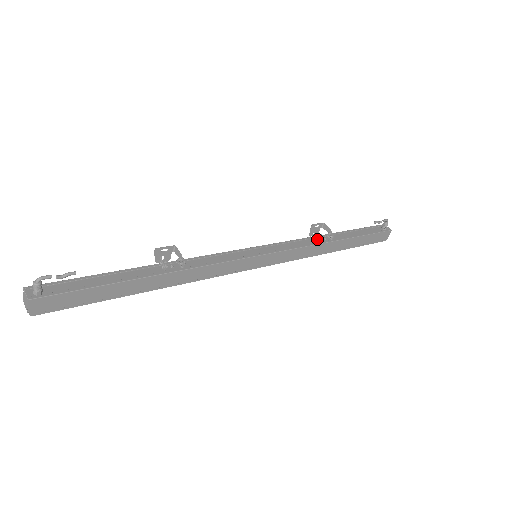
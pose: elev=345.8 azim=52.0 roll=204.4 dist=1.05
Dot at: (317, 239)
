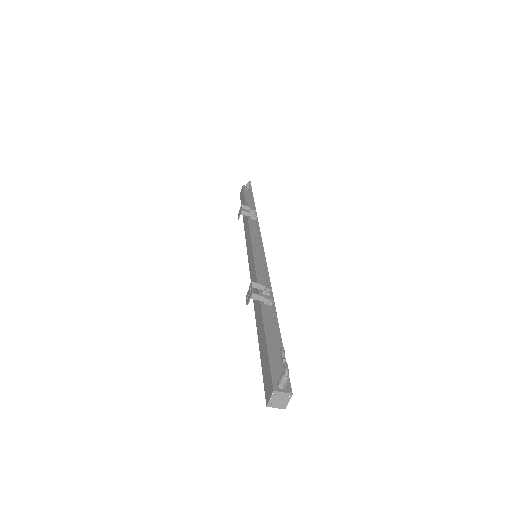
Dot at: (250, 220)
